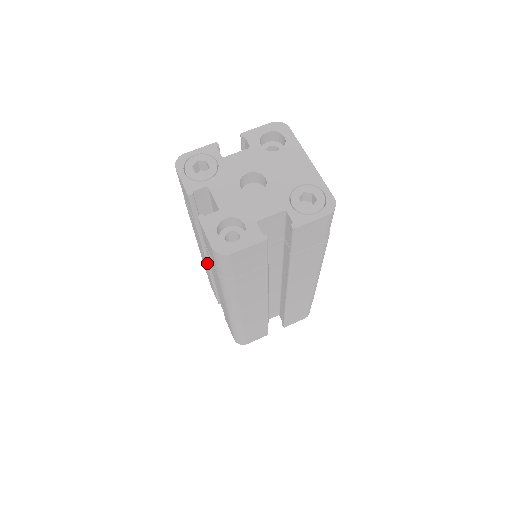
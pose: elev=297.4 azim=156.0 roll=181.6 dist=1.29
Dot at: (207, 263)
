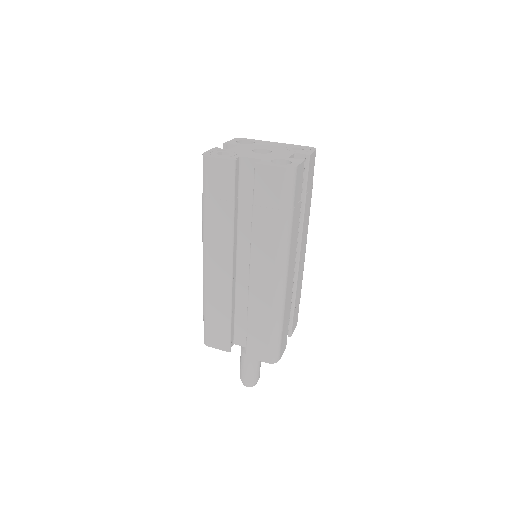
Dot at: (232, 267)
